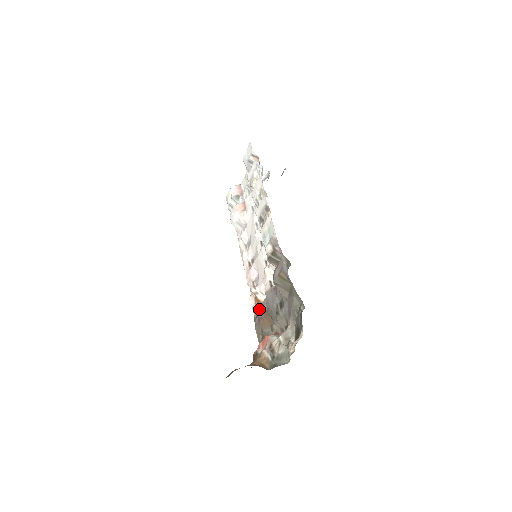
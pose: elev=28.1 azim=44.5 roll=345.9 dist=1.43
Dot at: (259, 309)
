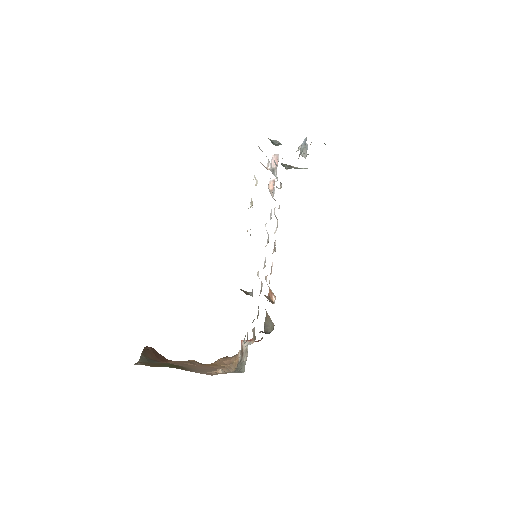
Dot at: occluded
